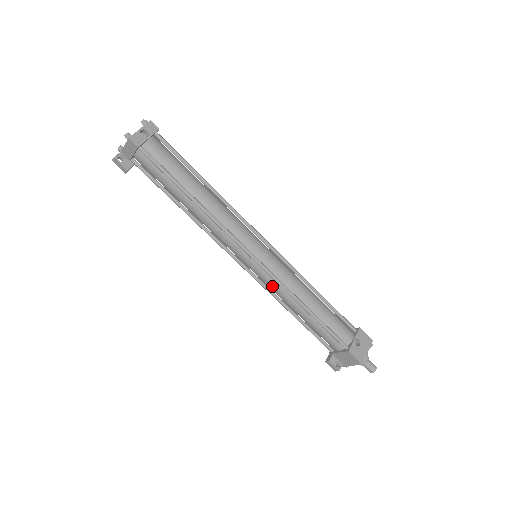
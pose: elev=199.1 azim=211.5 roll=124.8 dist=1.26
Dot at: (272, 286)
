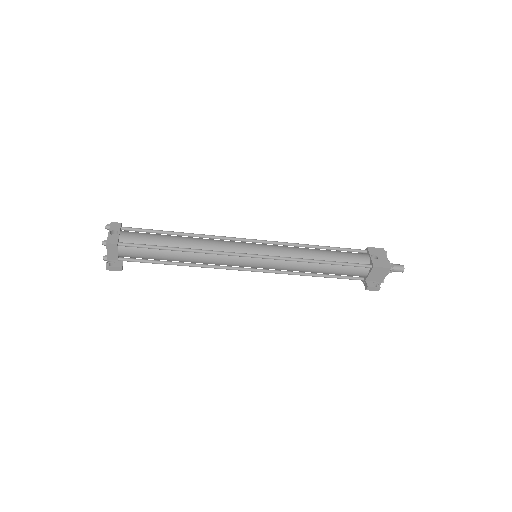
Dot at: (284, 266)
